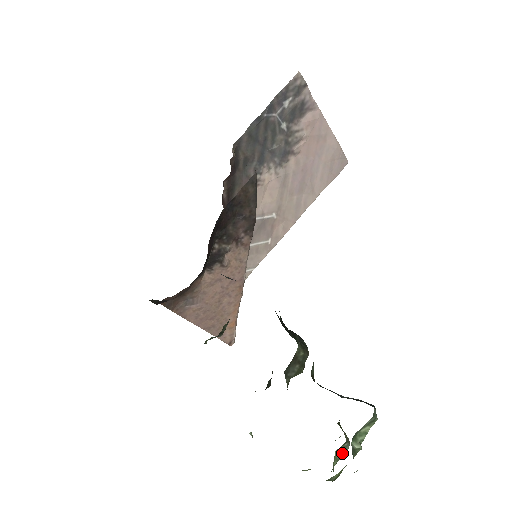
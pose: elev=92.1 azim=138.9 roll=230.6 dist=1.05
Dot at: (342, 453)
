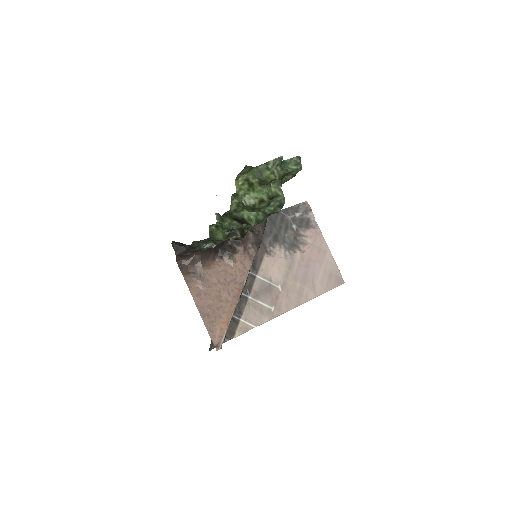
Dot at: (276, 192)
